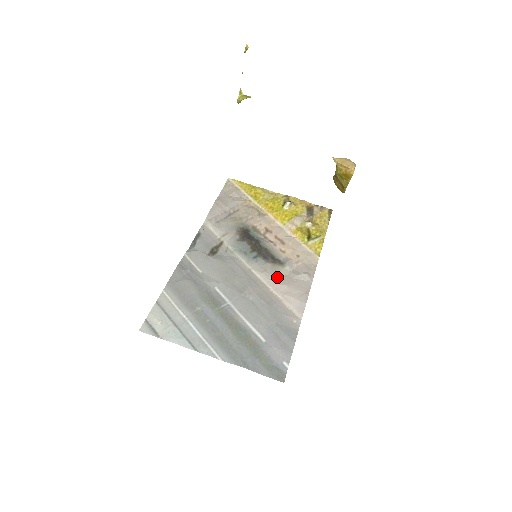
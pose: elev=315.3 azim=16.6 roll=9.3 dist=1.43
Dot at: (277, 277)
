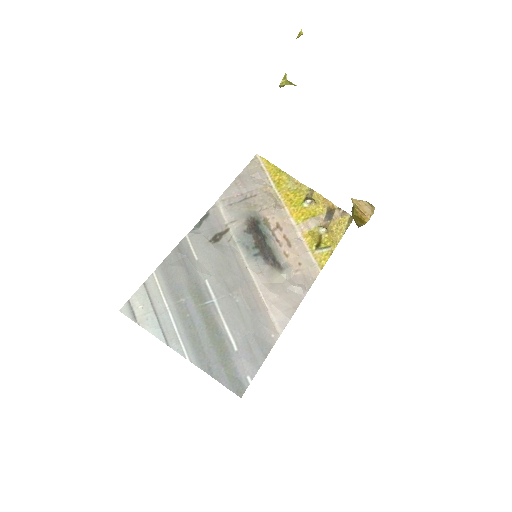
Dot at: (271, 283)
